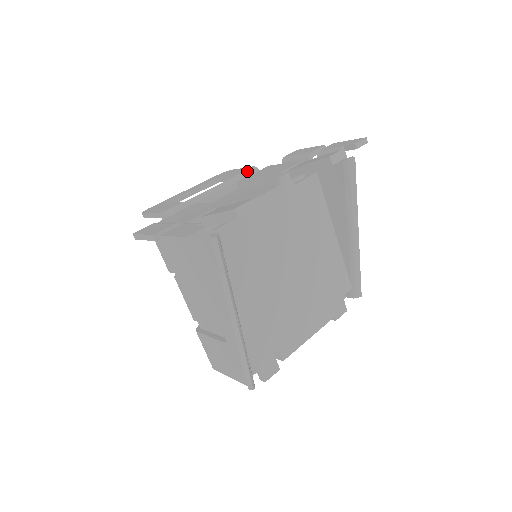
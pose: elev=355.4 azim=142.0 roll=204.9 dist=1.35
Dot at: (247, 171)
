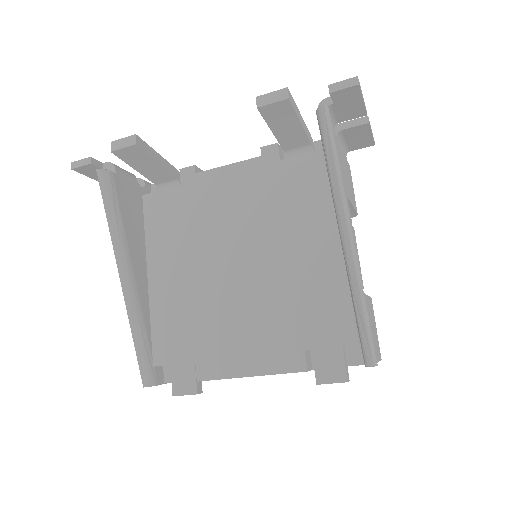
Dot at: occluded
